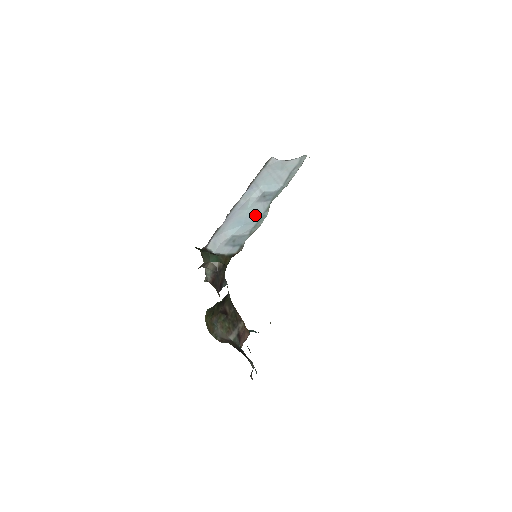
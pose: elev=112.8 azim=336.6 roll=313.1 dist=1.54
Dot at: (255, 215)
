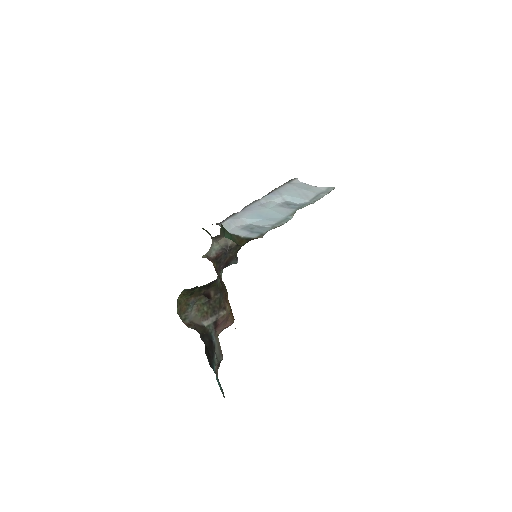
Dot at: (278, 215)
